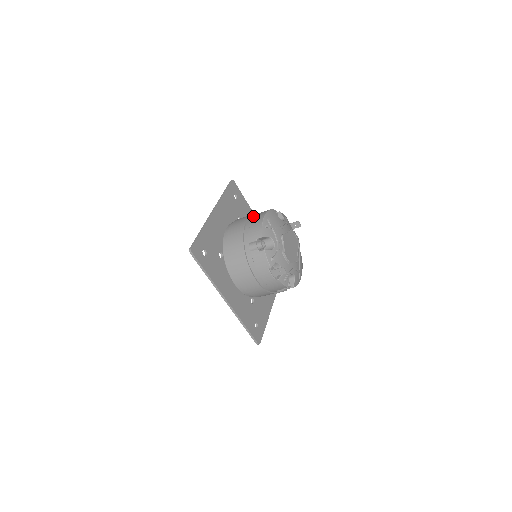
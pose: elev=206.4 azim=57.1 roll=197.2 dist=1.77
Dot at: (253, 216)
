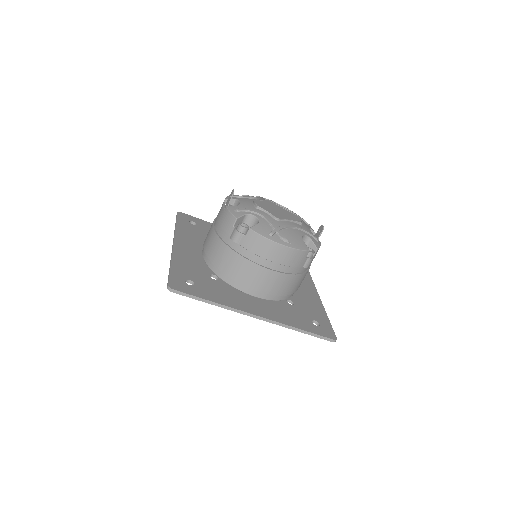
Dot at: occluded
